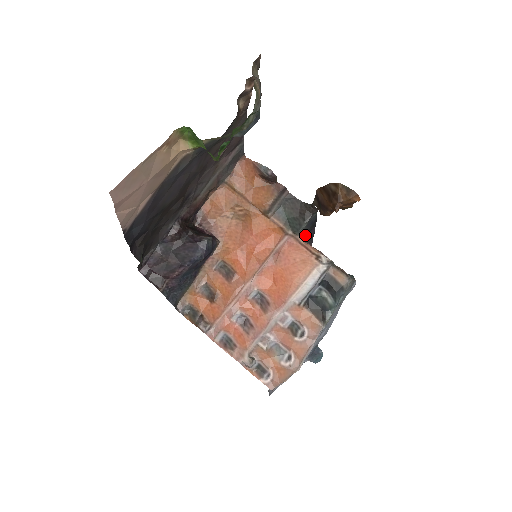
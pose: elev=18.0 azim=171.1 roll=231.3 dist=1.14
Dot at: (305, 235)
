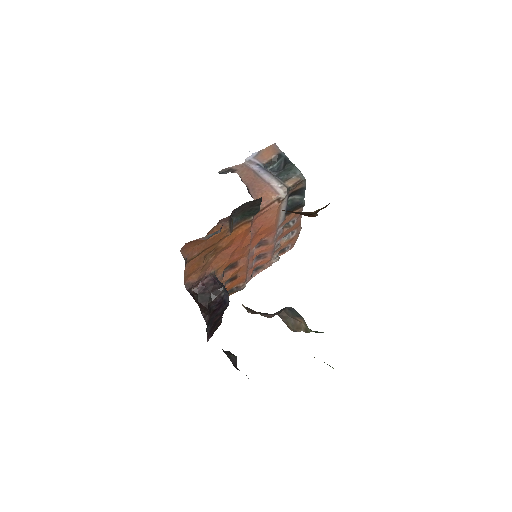
Dot at: (254, 199)
